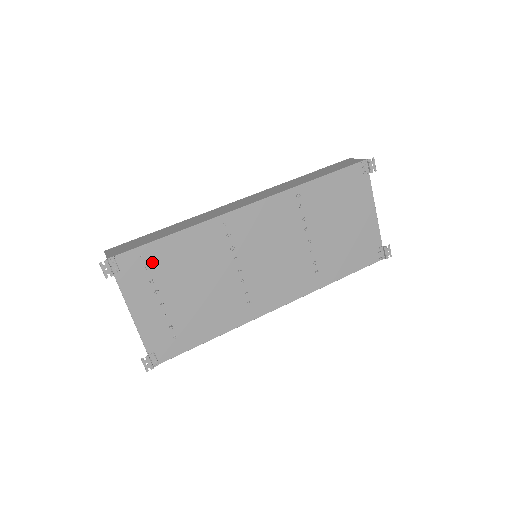
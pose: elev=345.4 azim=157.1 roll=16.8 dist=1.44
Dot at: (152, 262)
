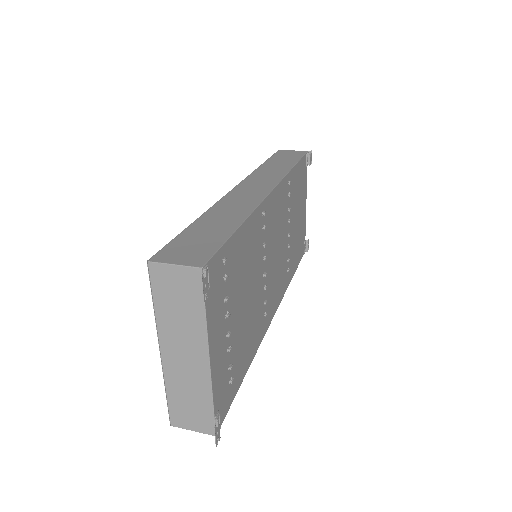
Dot at: (227, 269)
